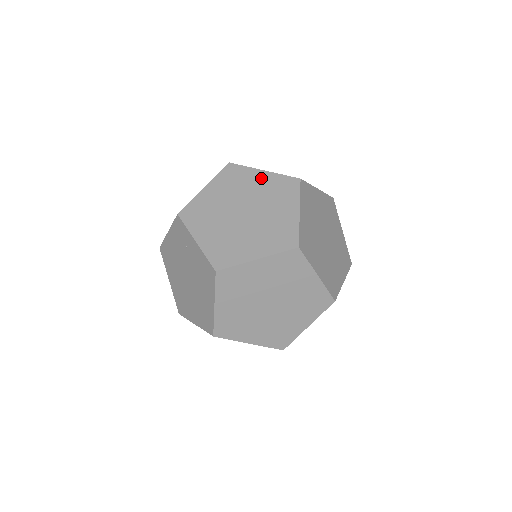
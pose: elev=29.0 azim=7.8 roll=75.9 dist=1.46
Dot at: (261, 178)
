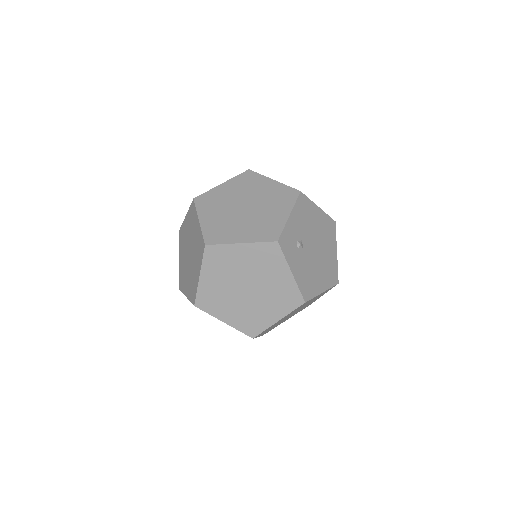
Dot at: (186, 222)
